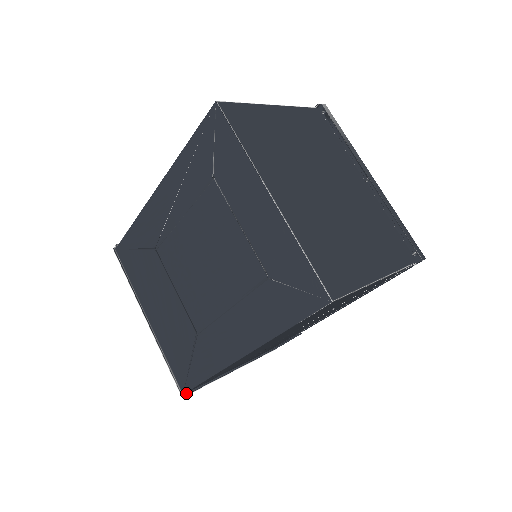
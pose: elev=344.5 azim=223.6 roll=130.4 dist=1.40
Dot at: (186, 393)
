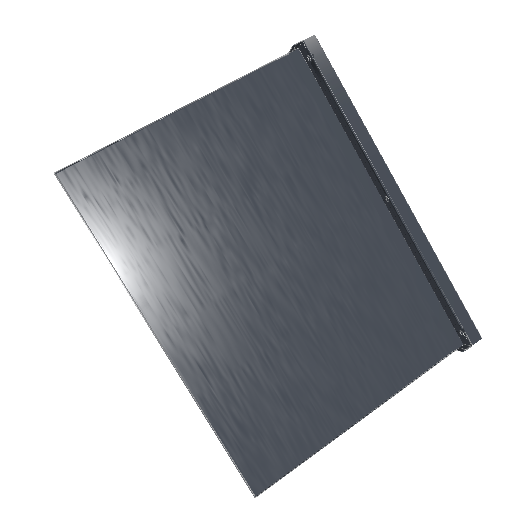
Dot at: occluded
